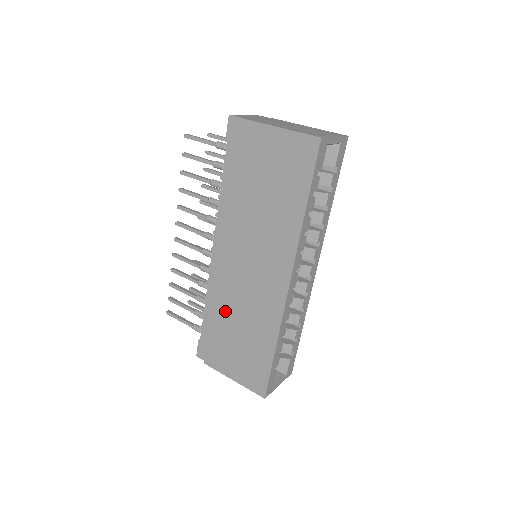
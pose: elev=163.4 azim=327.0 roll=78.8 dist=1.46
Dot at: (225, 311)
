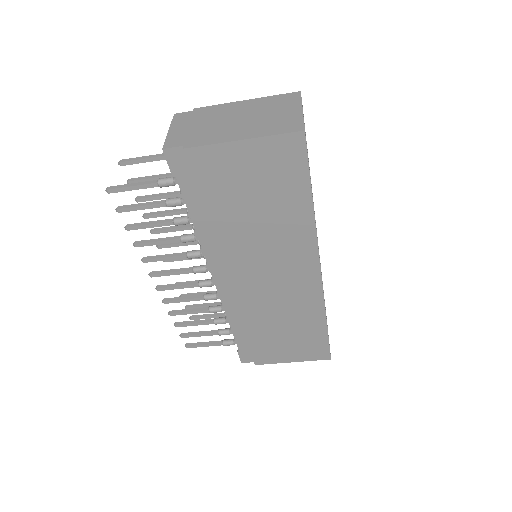
Dot at: (258, 321)
